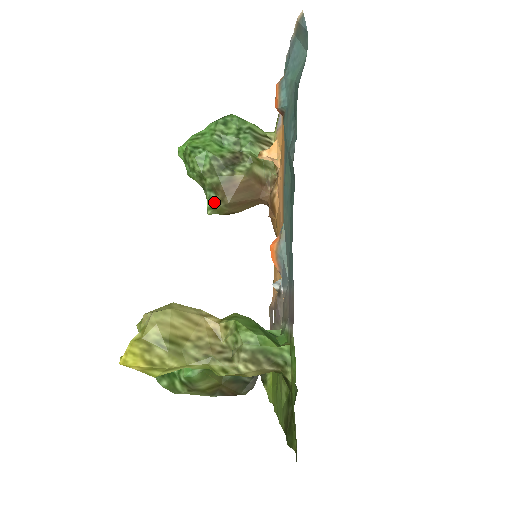
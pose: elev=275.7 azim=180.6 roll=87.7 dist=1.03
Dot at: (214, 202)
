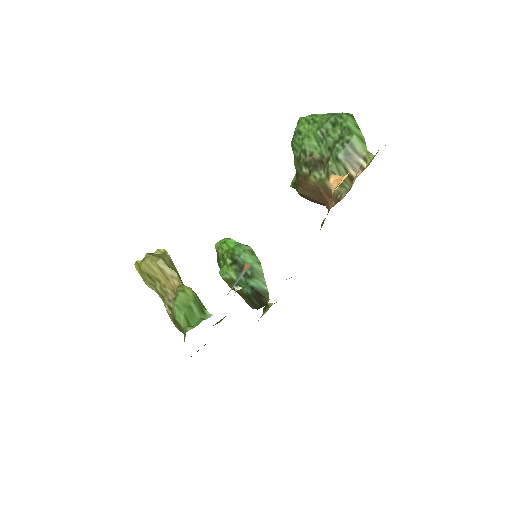
Dot at: (295, 182)
